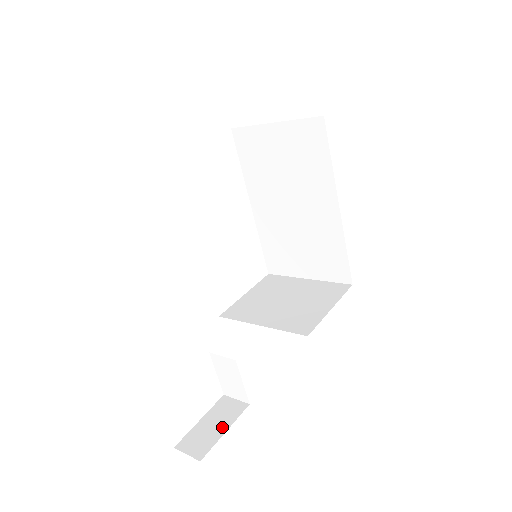
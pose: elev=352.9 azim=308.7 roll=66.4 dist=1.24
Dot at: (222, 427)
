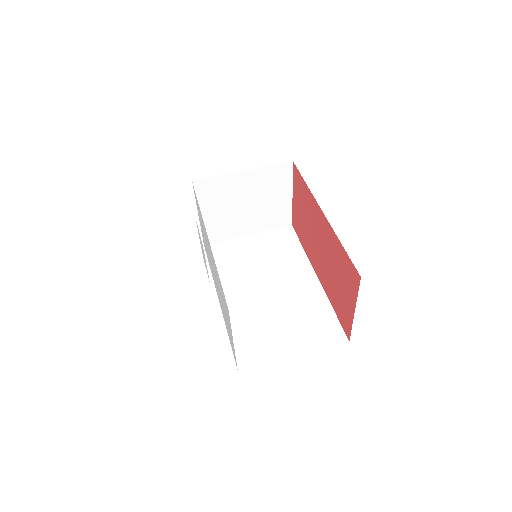
Dot at: occluded
